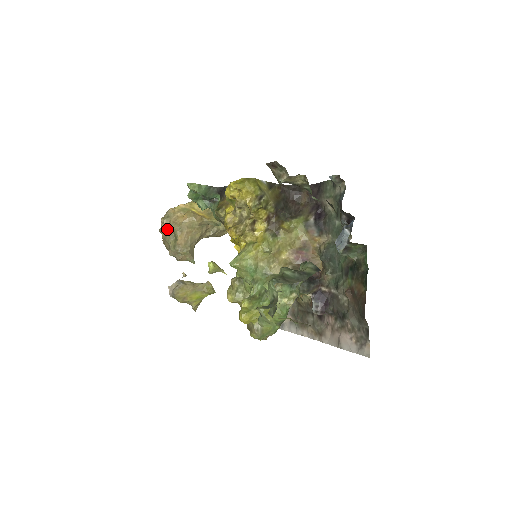
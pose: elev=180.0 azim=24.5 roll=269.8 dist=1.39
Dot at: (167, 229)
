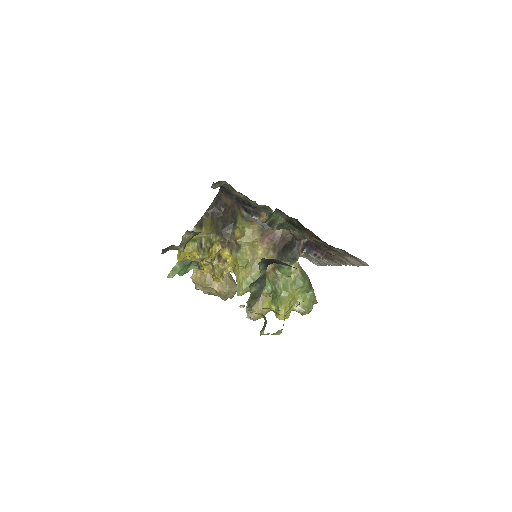
Dot at: (204, 290)
